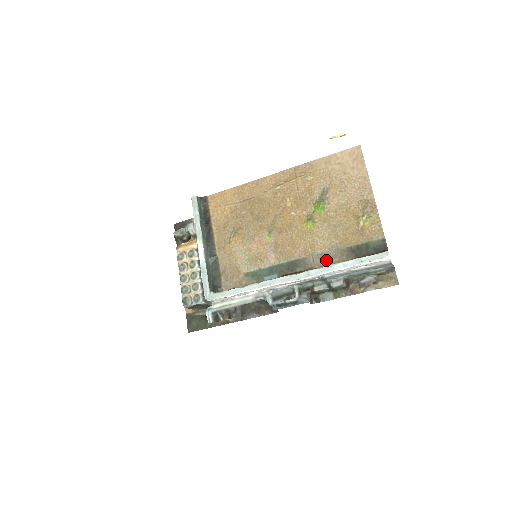
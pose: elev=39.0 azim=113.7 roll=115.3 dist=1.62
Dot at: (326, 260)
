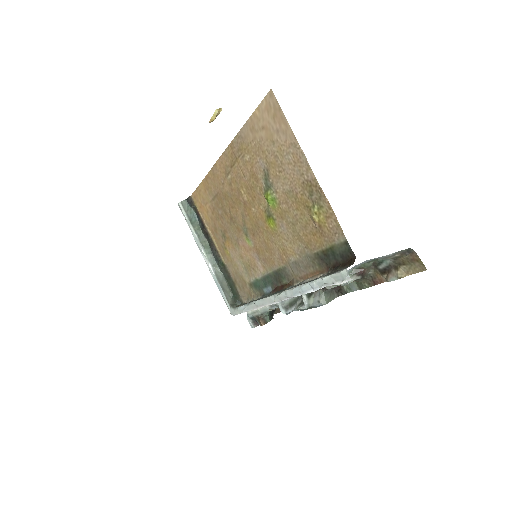
Dot at: (302, 270)
